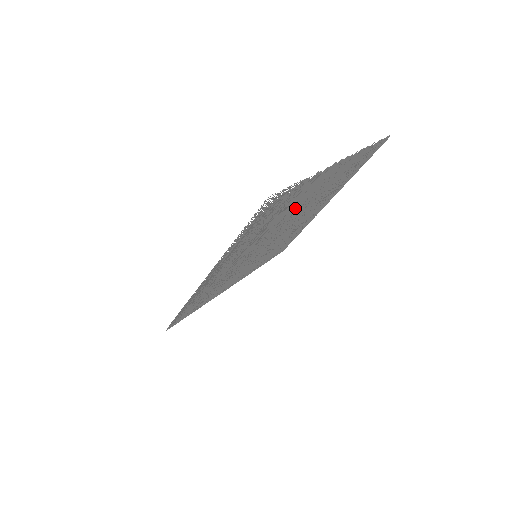
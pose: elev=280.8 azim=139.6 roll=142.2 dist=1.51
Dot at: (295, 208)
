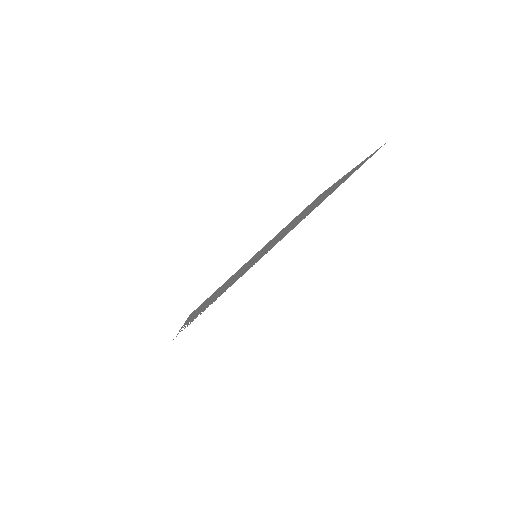
Dot at: (260, 255)
